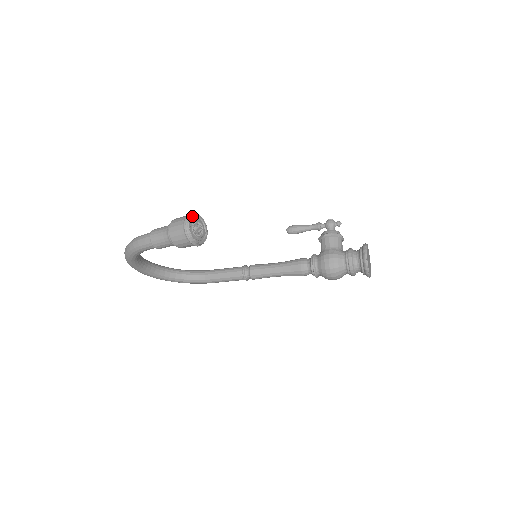
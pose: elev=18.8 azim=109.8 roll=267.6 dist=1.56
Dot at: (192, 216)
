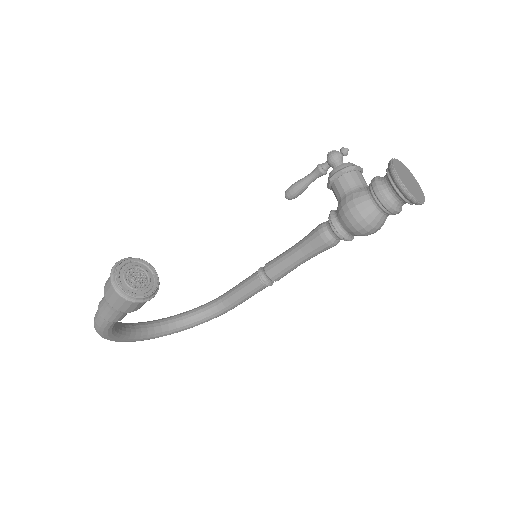
Dot at: (118, 267)
